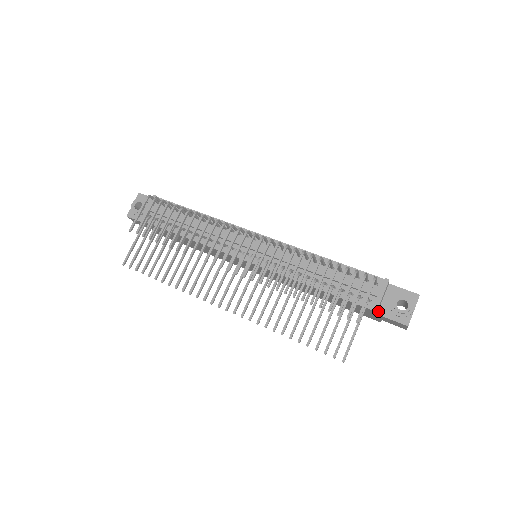
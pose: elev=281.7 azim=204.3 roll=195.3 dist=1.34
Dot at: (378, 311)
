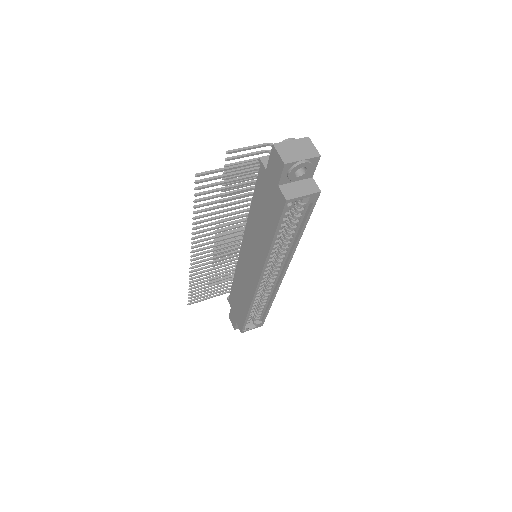
Dot at: occluded
